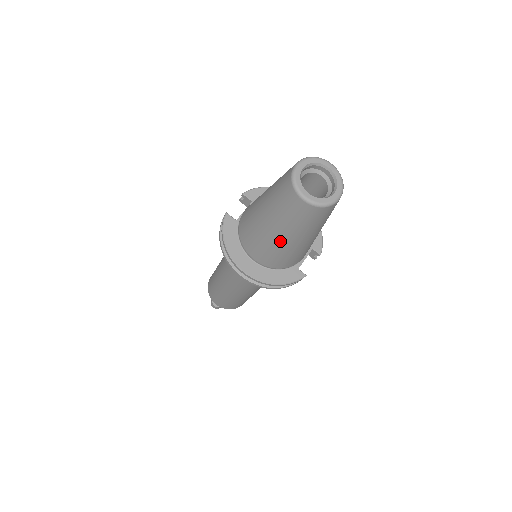
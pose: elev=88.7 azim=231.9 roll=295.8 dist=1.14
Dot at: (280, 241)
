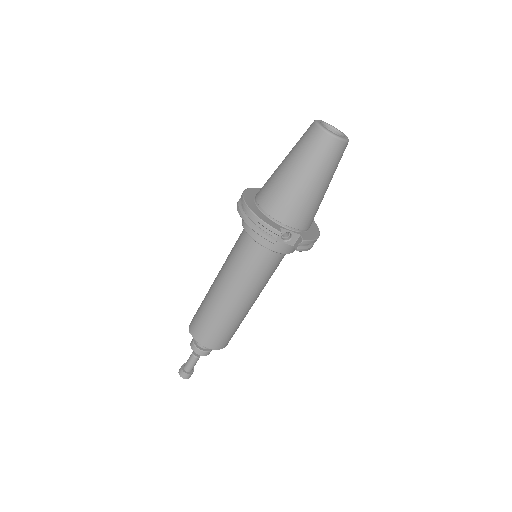
Dot at: (283, 171)
